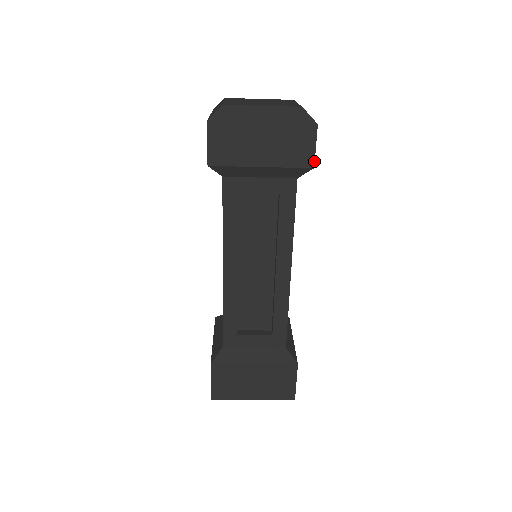
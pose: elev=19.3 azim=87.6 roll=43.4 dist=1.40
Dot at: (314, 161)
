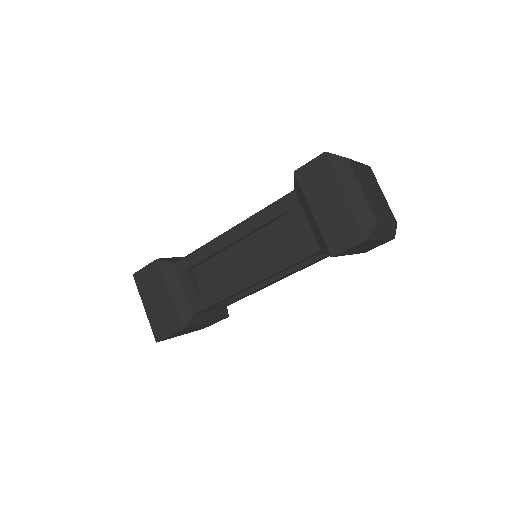
Dot at: (369, 250)
